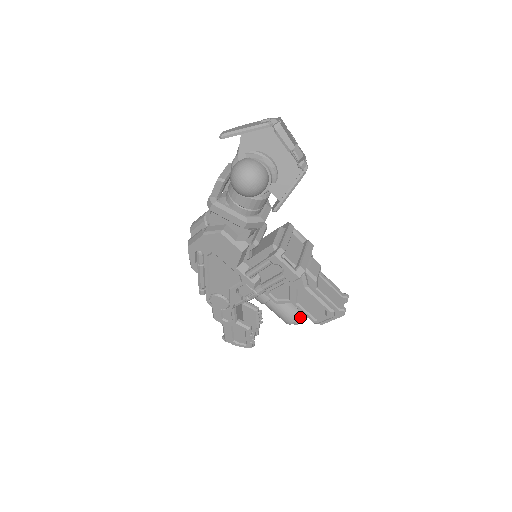
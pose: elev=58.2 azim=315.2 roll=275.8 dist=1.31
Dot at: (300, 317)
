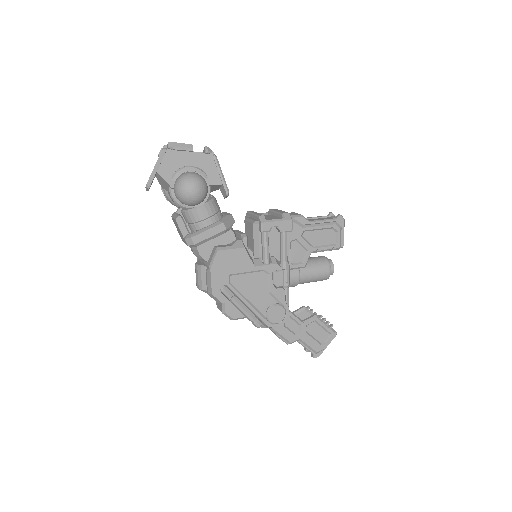
Dot at: (328, 261)
